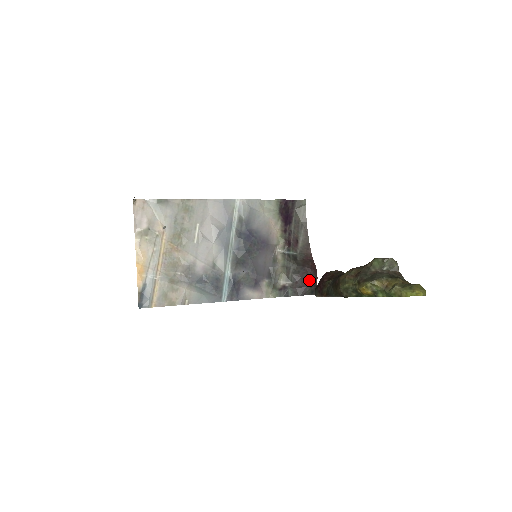
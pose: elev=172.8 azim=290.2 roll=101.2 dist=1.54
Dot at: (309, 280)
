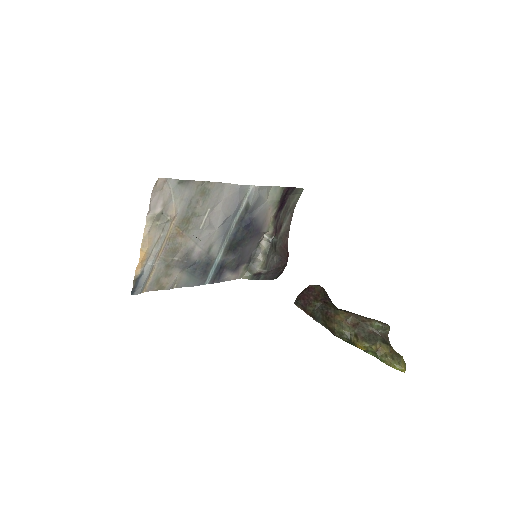
Dot at: (281, 269)
